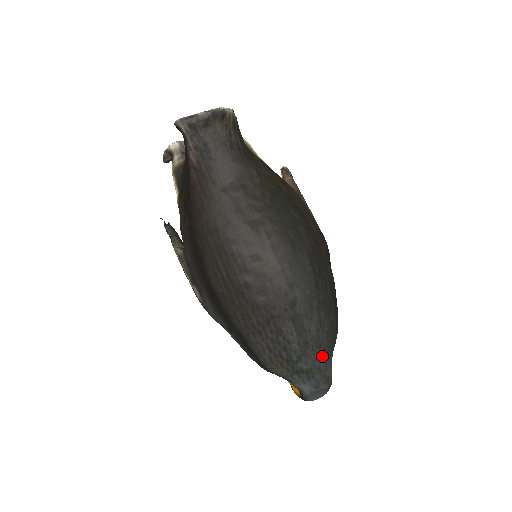
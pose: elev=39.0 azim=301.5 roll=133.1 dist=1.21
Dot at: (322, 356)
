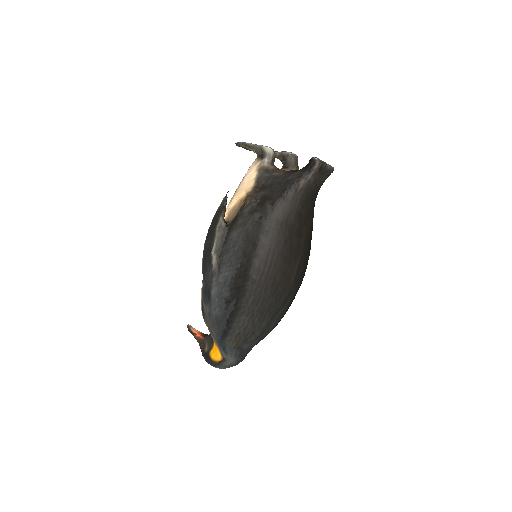
Dot at: (256, 344)
